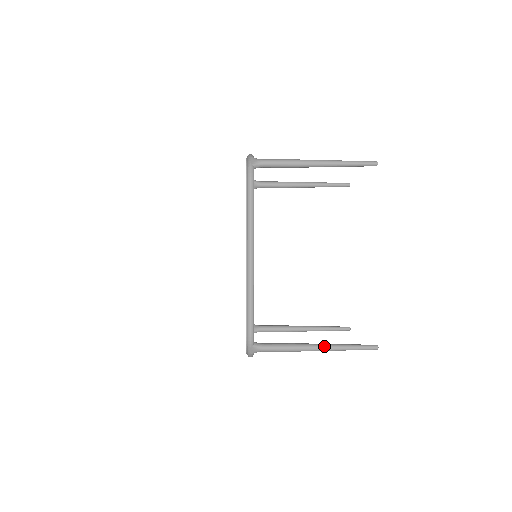
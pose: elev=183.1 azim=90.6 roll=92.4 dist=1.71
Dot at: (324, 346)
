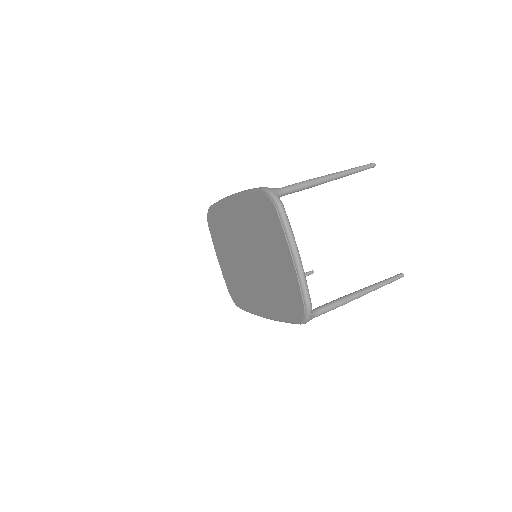
Dot at: occluded
